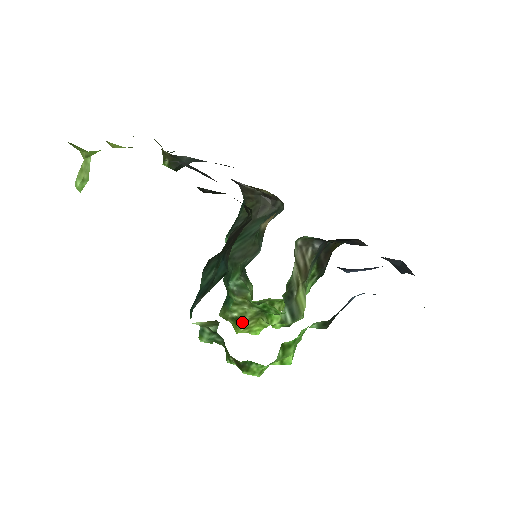
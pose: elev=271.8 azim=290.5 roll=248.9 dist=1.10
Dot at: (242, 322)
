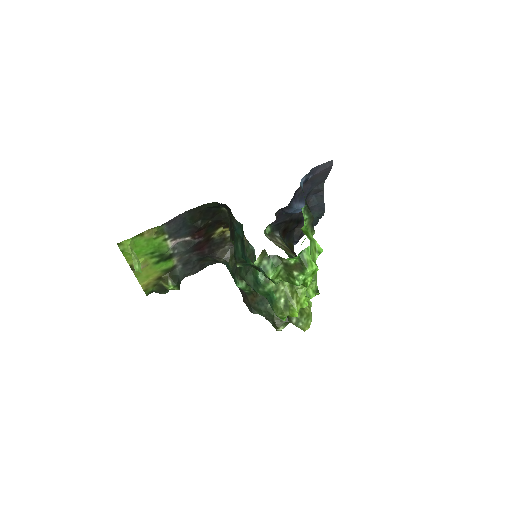
Dot at: (291, 301)
